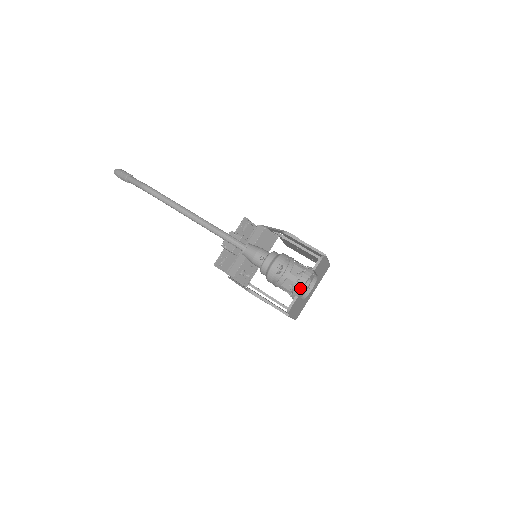
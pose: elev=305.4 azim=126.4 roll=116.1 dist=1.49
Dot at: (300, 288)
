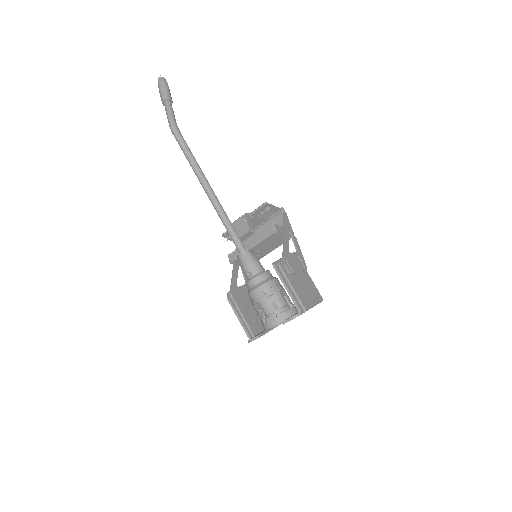
Dot at: (268, 327)
